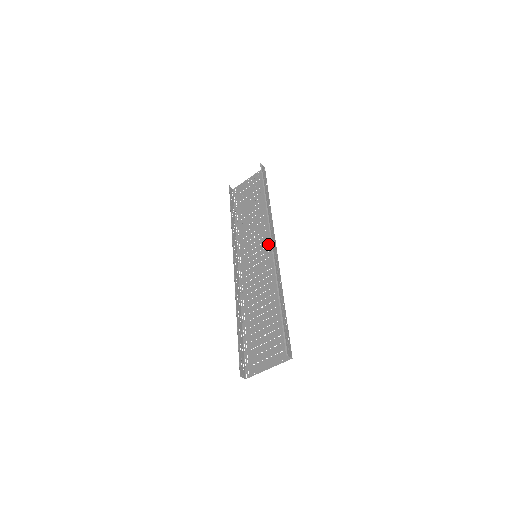
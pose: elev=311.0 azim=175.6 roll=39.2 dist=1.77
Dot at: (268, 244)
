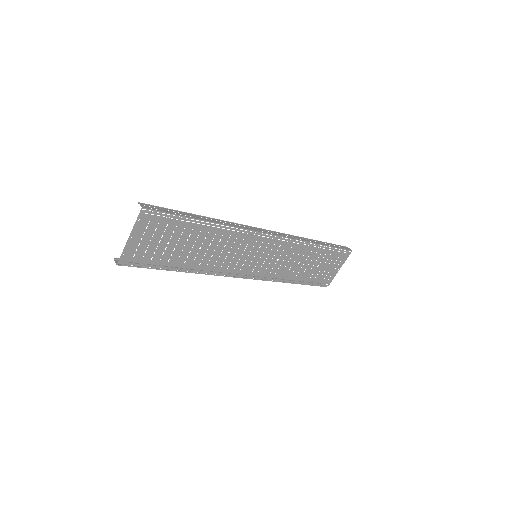
Dot at: (270, 243)
